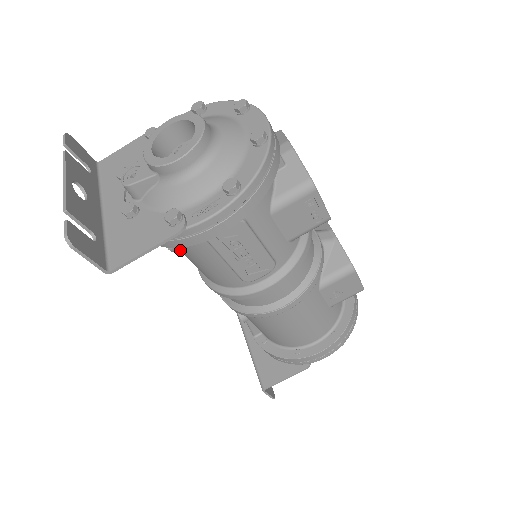
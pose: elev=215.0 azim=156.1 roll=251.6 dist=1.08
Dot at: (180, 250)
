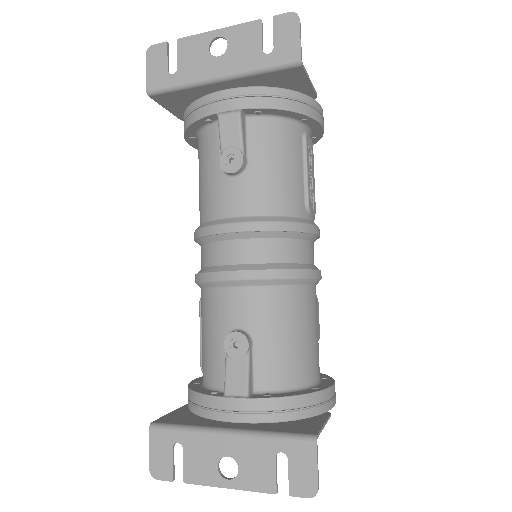
Dot at: (261, 156)
